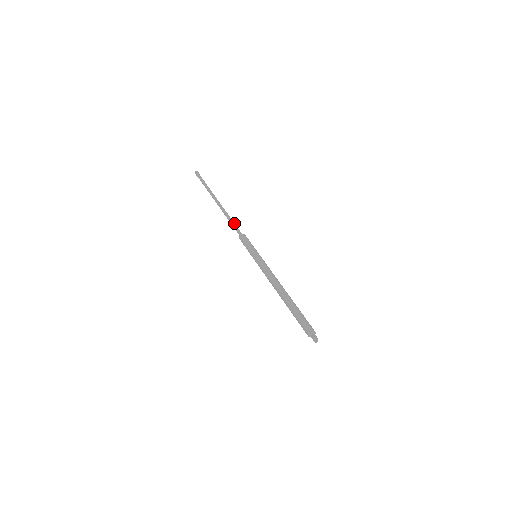
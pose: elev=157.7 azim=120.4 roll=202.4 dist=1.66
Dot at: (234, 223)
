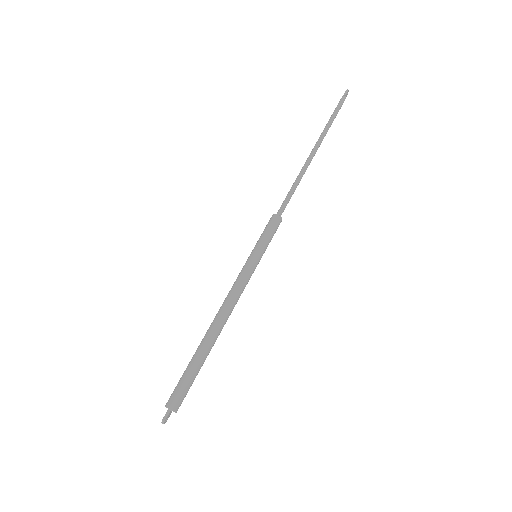
Dot at: (291, 193)
